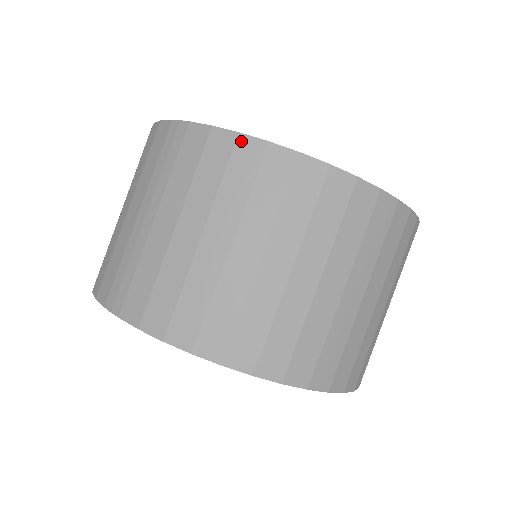
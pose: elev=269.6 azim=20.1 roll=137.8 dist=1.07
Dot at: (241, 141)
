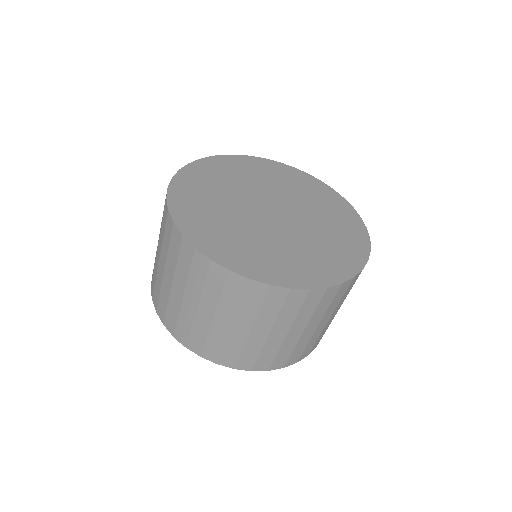
Dot at: (251, 284)
